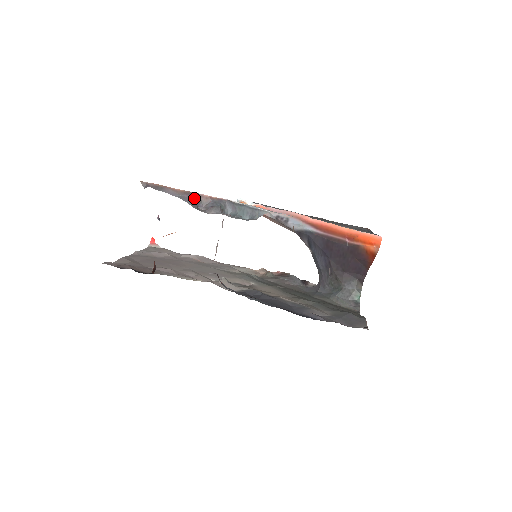
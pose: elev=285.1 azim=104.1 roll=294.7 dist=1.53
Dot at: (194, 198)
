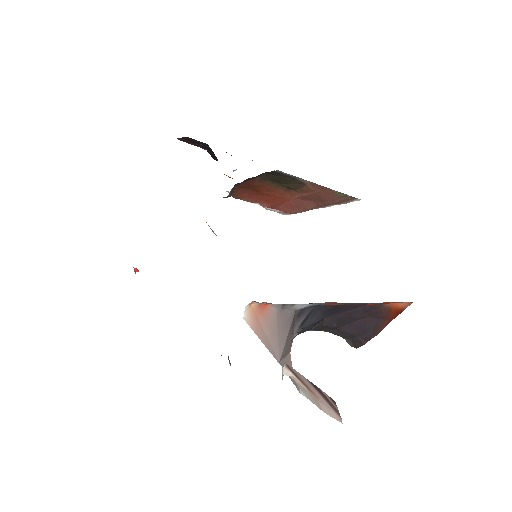
Dot at: occluded
